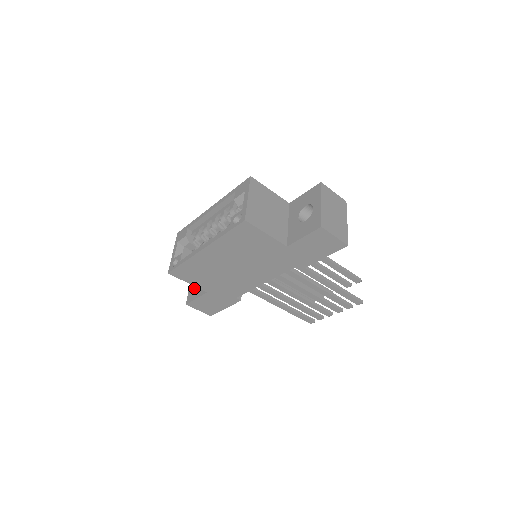
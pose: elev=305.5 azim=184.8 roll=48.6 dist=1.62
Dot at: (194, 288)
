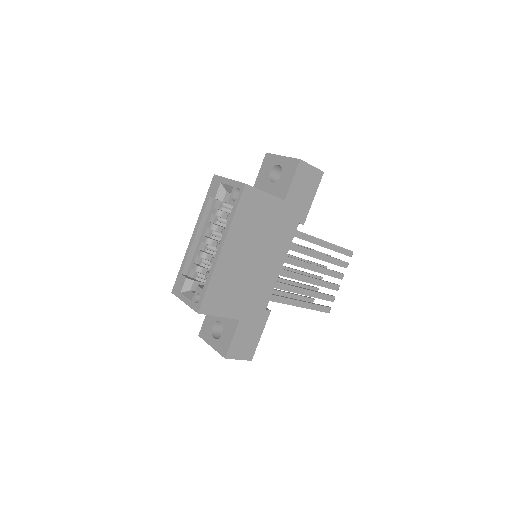
Dot at: (220, 339)
